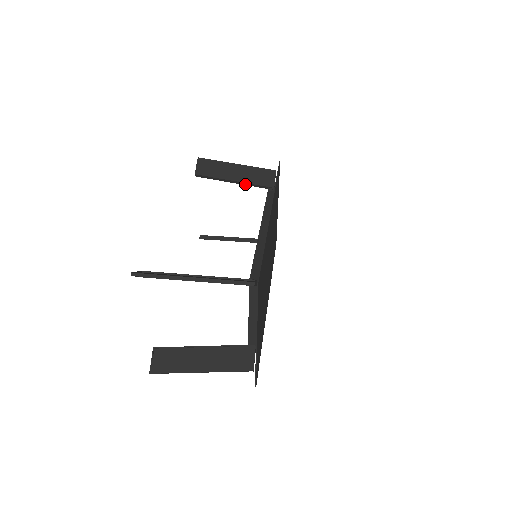
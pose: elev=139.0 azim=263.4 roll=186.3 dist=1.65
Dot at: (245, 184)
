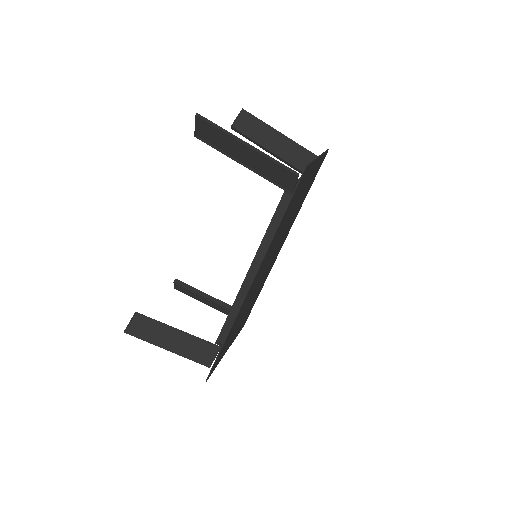
Dot at: (258, 170)
